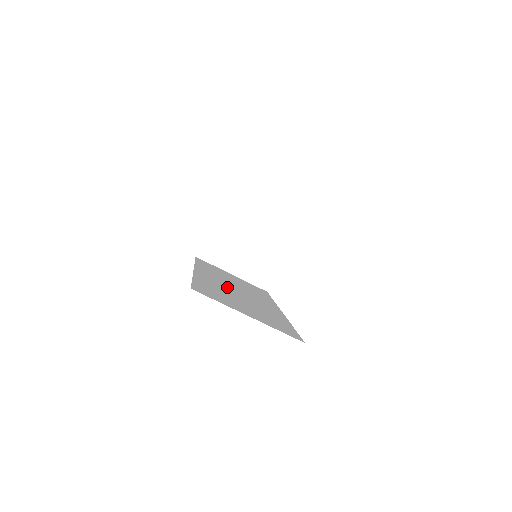
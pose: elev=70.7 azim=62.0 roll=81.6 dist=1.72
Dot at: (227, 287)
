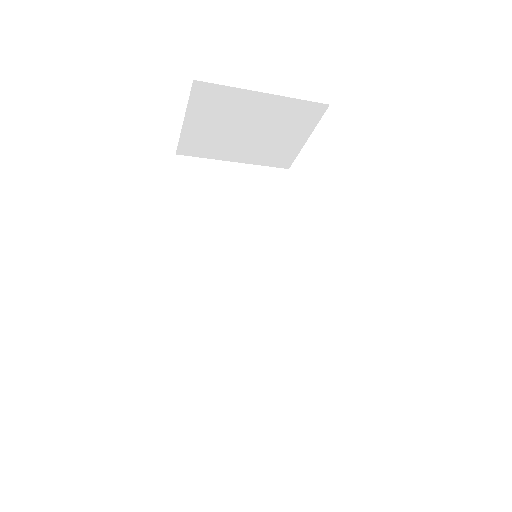
Dot at: (223, 296)
